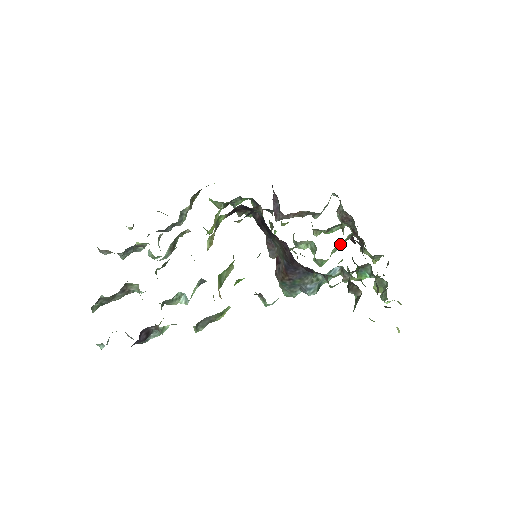
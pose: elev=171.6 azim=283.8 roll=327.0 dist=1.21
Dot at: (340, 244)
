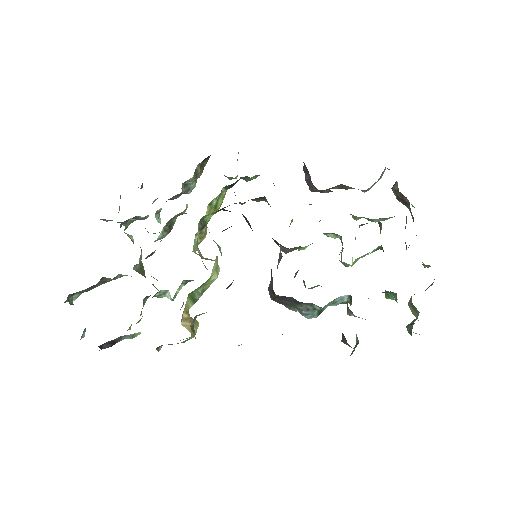
Dot at: occluded
